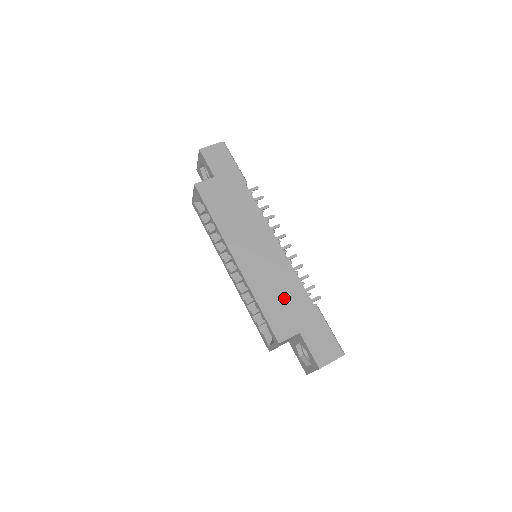
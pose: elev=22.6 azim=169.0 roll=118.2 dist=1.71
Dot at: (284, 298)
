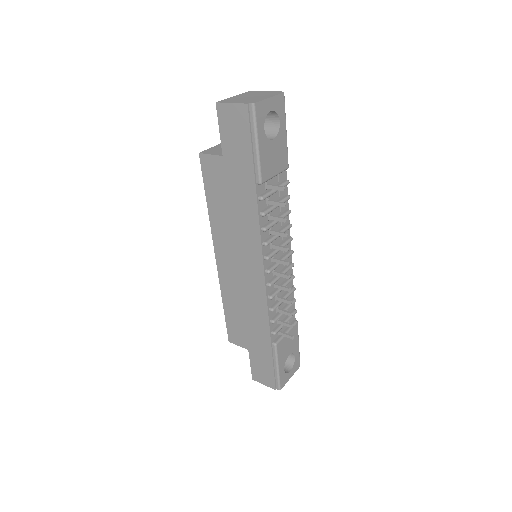
Dot at: (247, 320)
